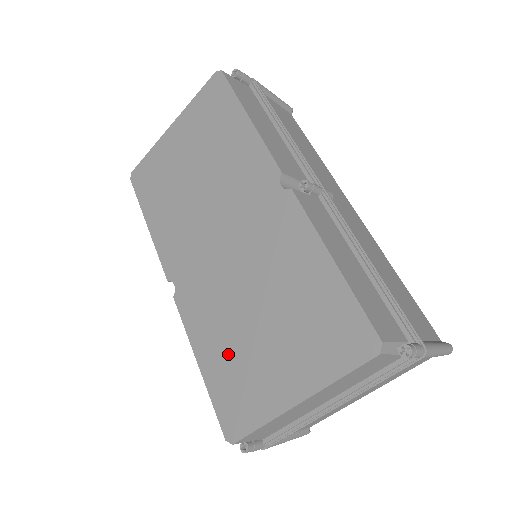
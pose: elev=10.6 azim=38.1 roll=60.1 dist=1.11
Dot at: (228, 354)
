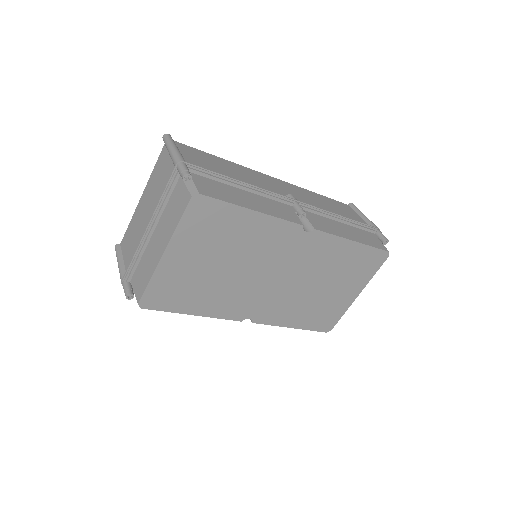
Dot at: (311, 311)
